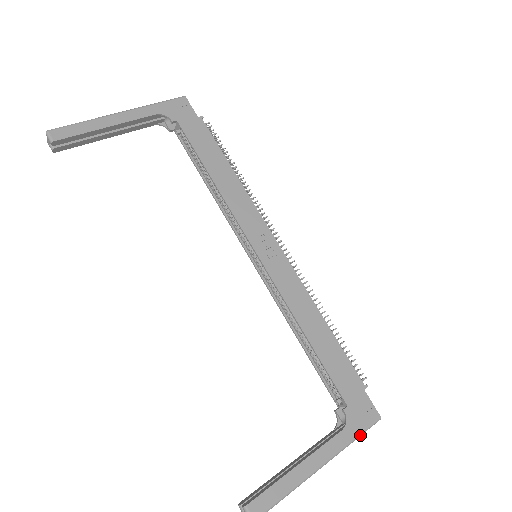
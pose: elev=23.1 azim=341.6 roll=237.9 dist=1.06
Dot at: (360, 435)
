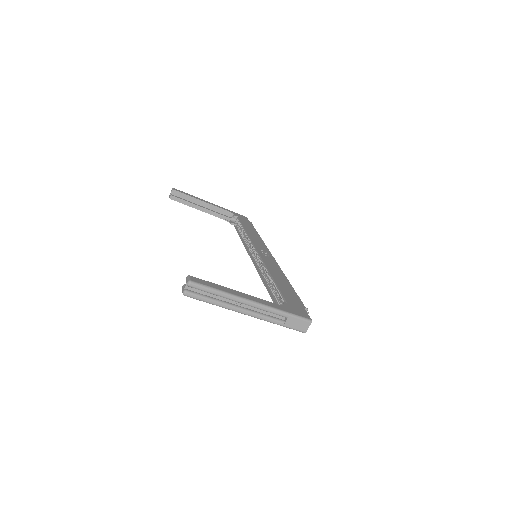
Dot at: (290, 314)
